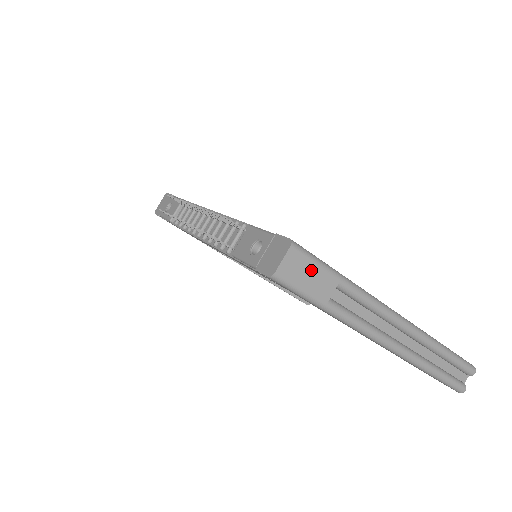
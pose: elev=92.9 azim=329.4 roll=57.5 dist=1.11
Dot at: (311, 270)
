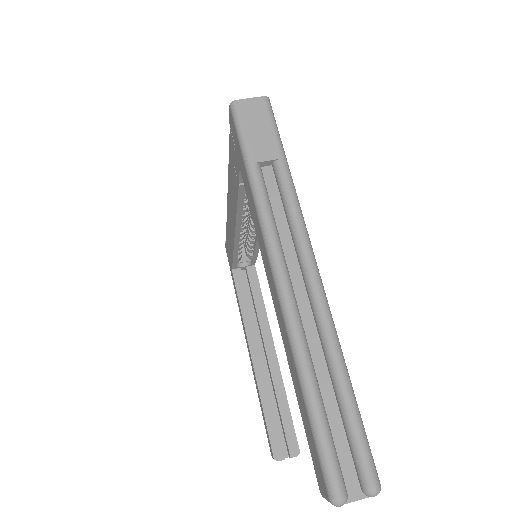
Dot at: (264, 126)
